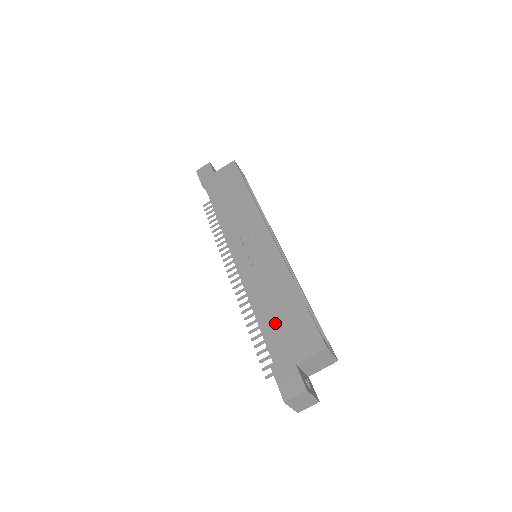
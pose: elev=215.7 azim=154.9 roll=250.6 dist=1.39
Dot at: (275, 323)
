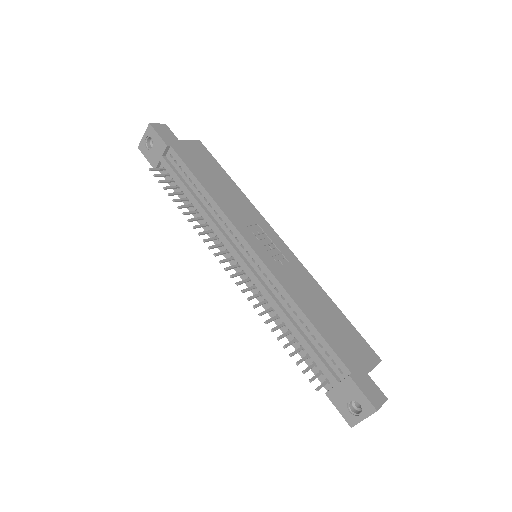
Dot at: (331, 331)
